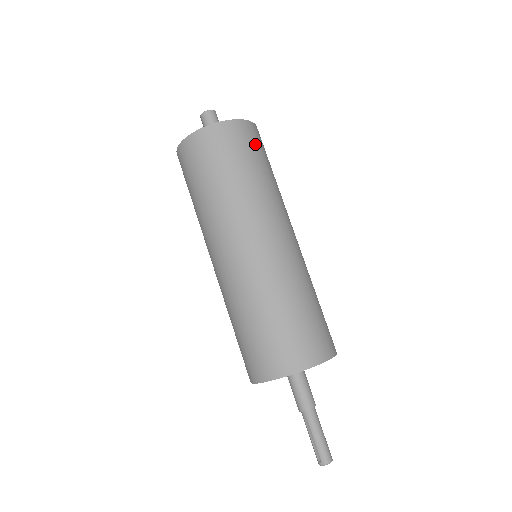
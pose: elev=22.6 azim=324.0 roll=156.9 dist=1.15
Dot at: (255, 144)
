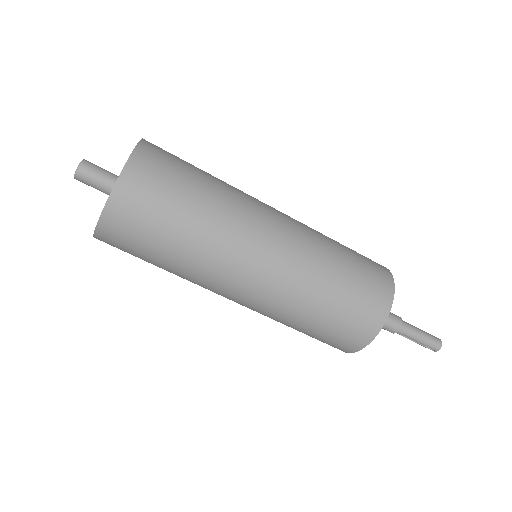
Dot at: (165, 170)
